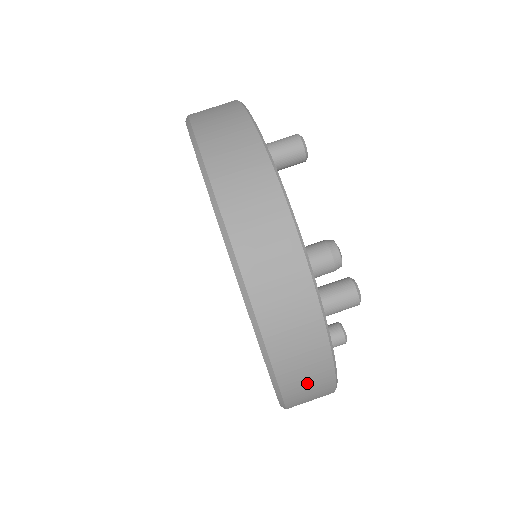
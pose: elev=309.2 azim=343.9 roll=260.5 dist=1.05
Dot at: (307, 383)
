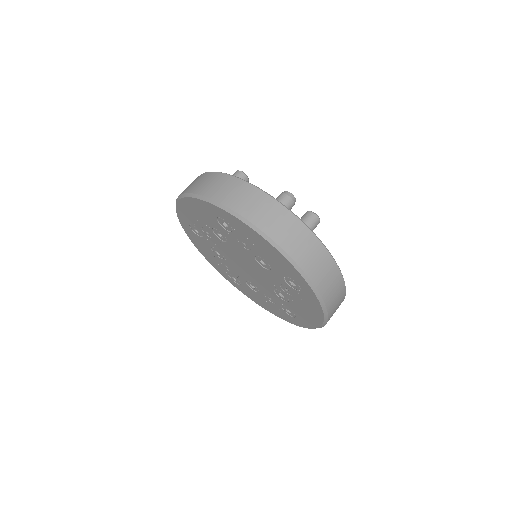
Dot at: (322, 270)
